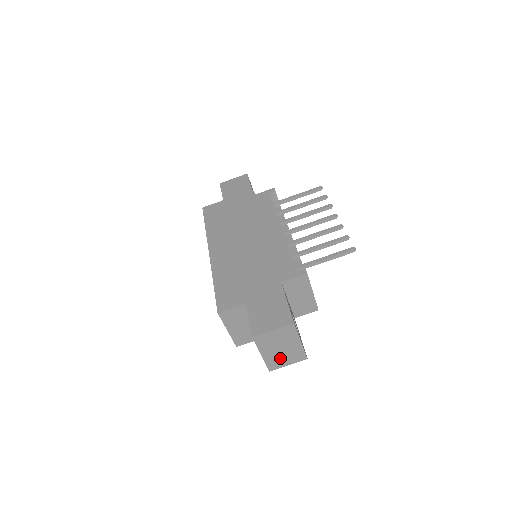
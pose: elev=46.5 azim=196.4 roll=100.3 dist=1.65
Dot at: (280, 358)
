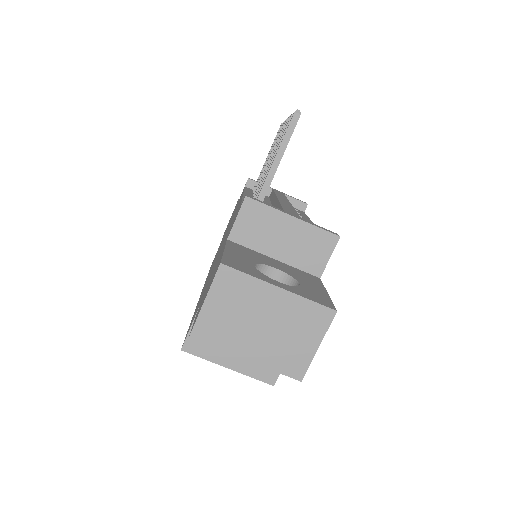
Dot at: (285, 344)
